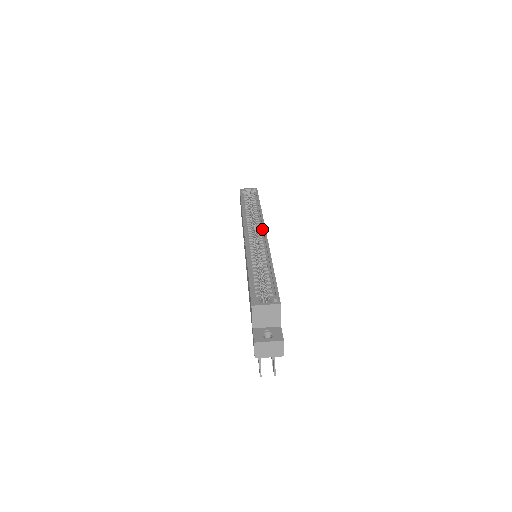
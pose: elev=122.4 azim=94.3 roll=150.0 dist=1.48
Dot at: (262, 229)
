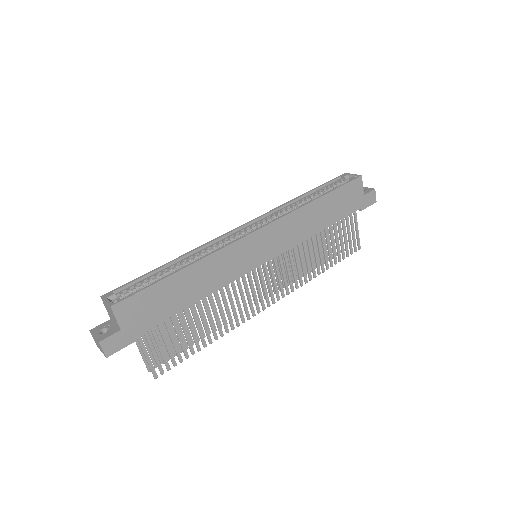
Dot at: (263, 227)
